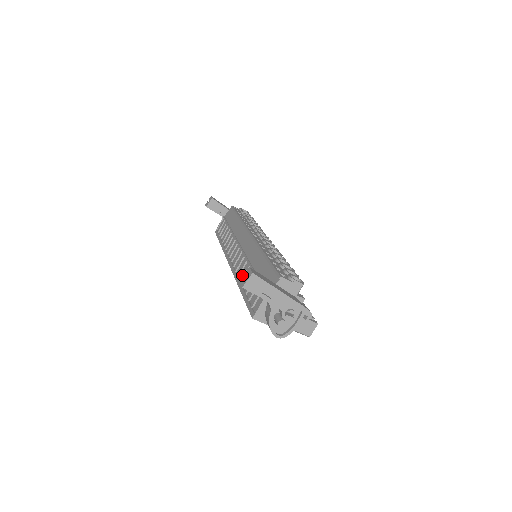
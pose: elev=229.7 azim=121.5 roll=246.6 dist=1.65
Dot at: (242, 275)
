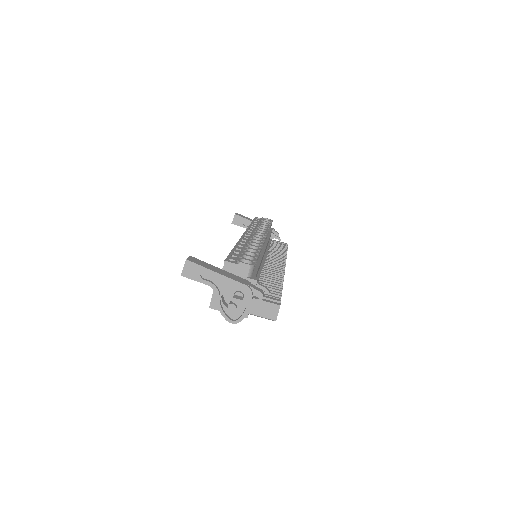
Dot at: occluded
